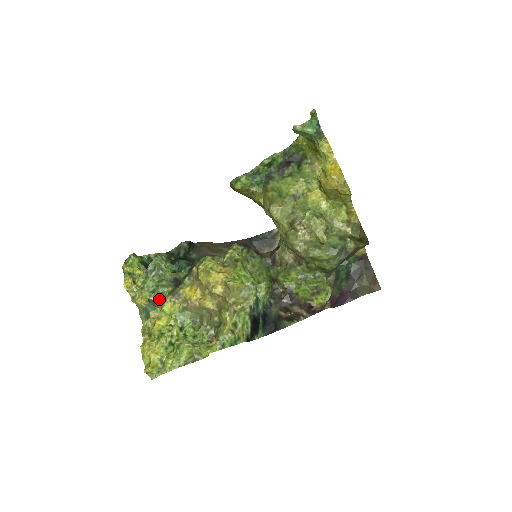
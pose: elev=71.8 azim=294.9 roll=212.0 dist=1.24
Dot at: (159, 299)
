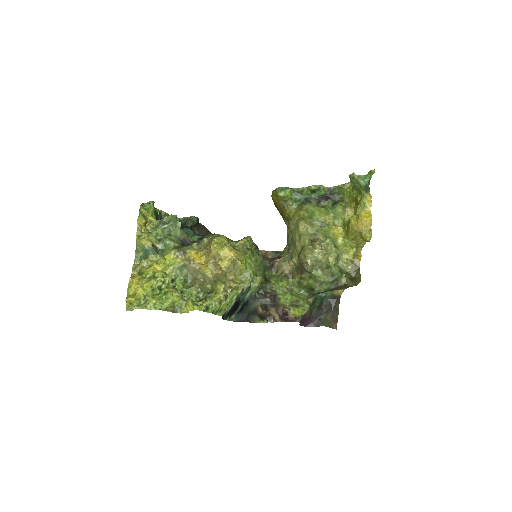
Dot at: (162, 248)
